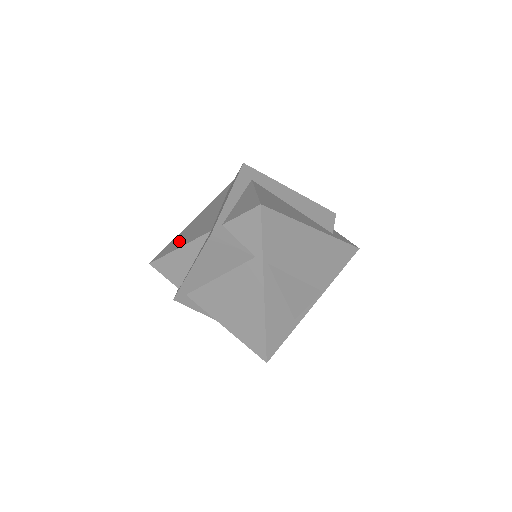
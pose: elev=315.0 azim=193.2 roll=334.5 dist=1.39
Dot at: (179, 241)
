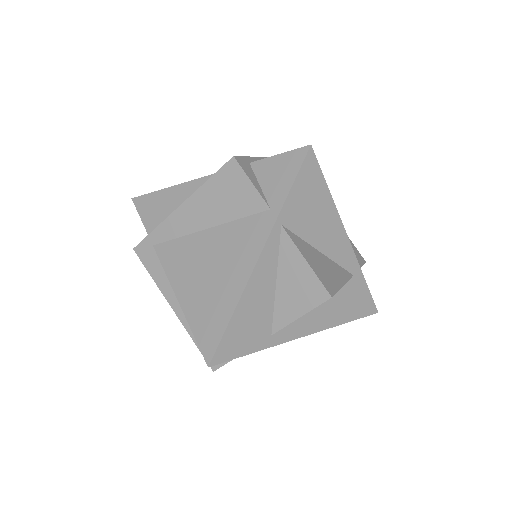
Dot at: occluded
